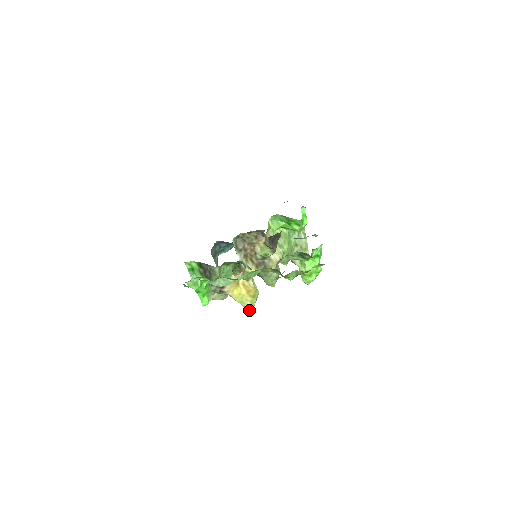
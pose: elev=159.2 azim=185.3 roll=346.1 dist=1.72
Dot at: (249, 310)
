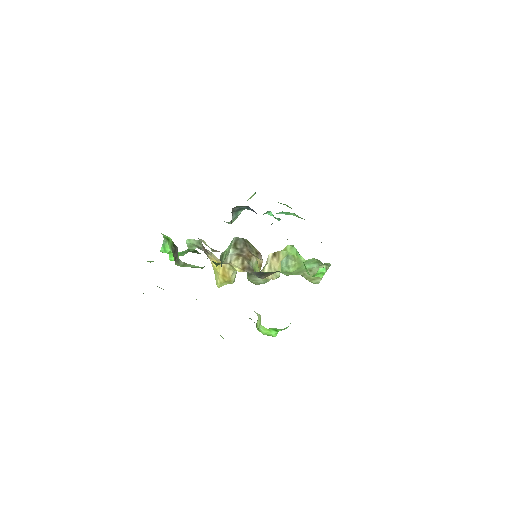
Dot at: (216, 284)
